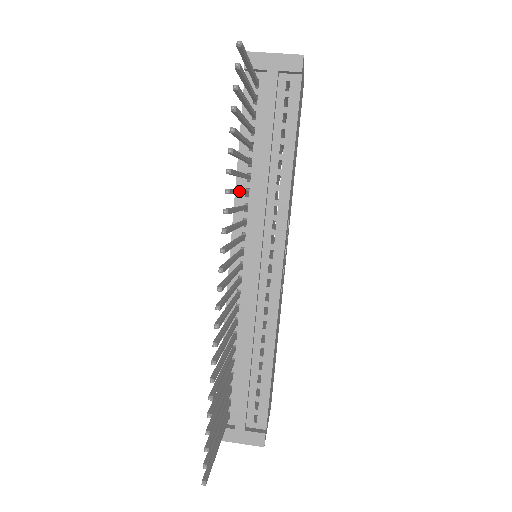
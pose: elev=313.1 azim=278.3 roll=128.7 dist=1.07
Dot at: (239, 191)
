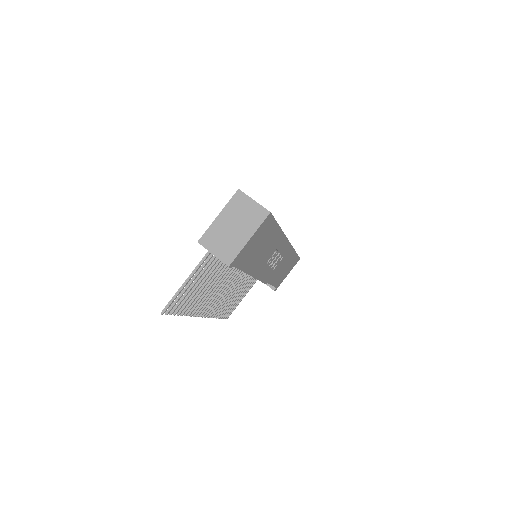
Dot at: (207, 292)
